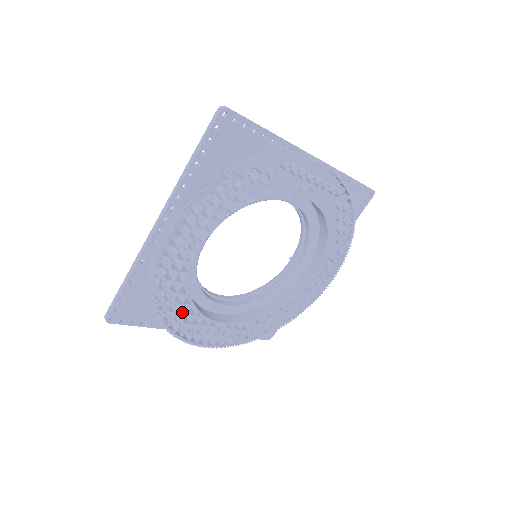
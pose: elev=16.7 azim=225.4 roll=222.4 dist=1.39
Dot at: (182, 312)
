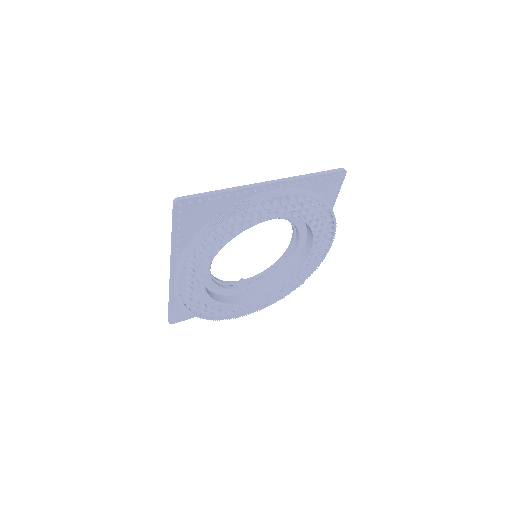
Dot at: (215, 308)
